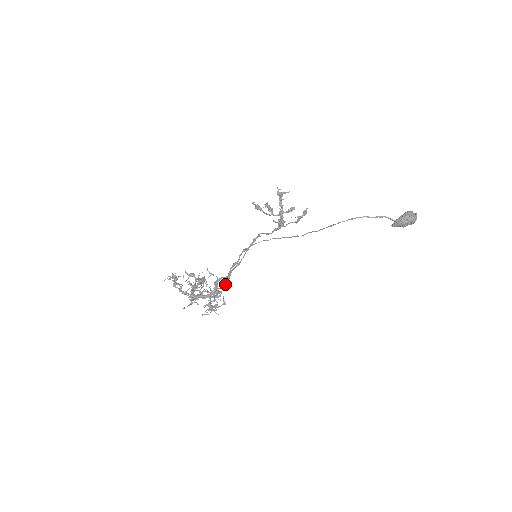
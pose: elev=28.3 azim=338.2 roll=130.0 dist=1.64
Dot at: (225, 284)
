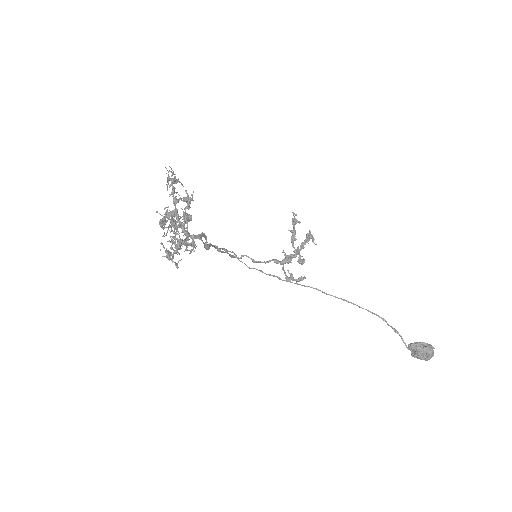
Dot at: (208, 245)
